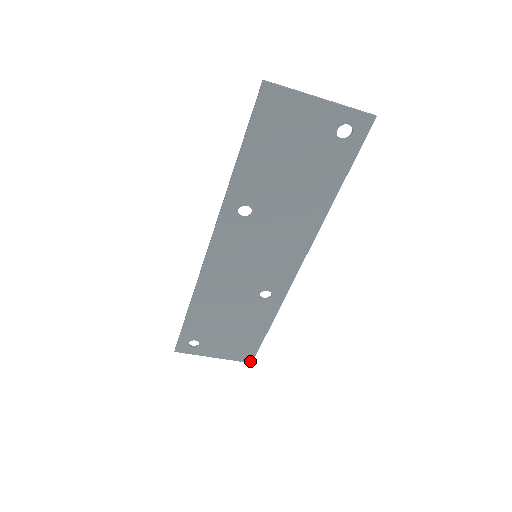
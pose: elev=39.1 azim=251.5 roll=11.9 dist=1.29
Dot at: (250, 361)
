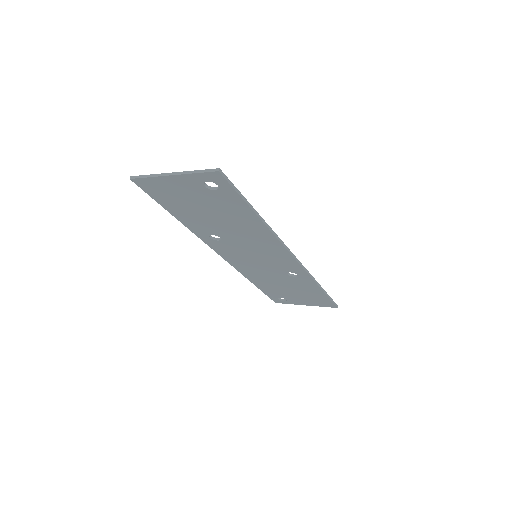
Dot at: (335, 307)
